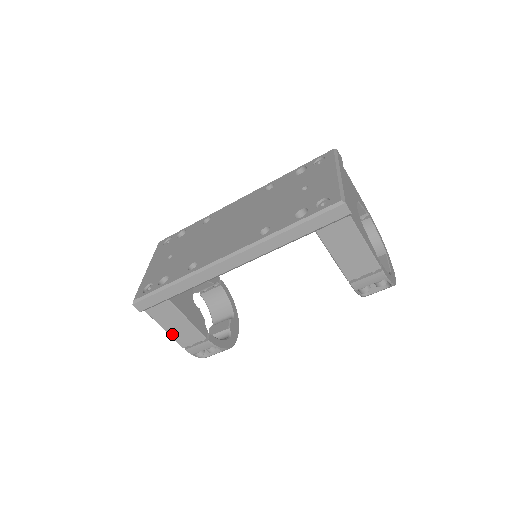
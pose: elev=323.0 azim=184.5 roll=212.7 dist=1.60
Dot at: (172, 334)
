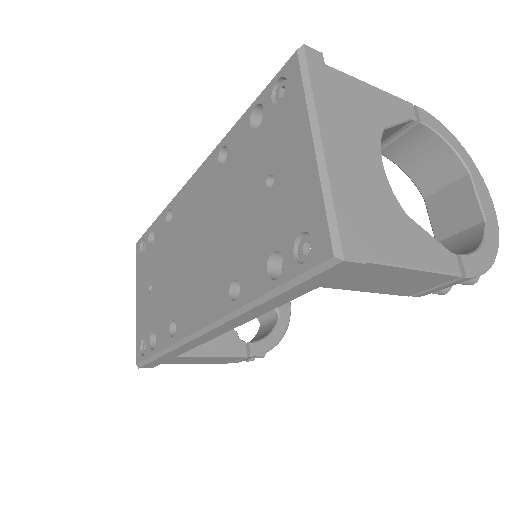
Dot at: (205, 363)
